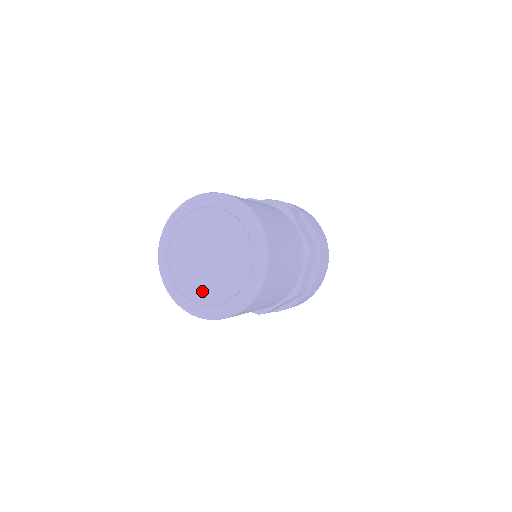
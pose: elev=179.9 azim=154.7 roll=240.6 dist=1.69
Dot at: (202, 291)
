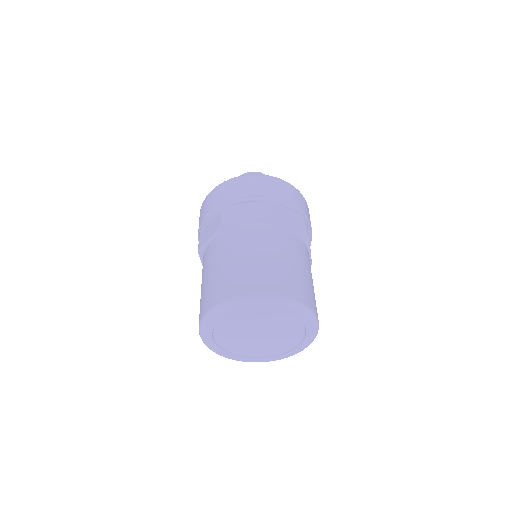
Dot at: (266, 351)
